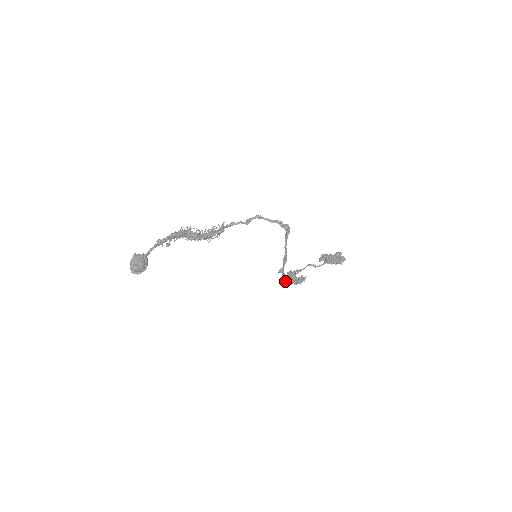
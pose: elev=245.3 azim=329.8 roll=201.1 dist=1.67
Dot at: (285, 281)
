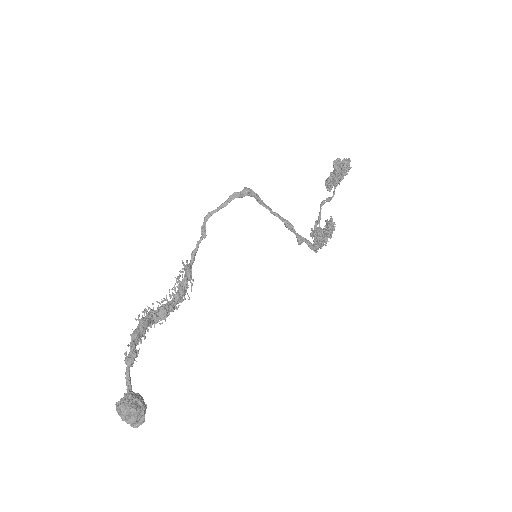
Dot at: (317, 246)
